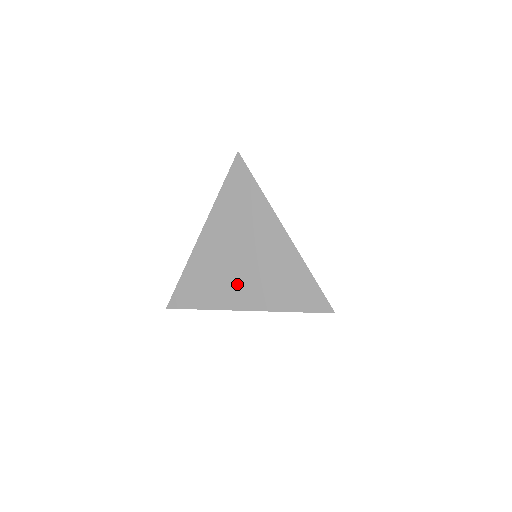
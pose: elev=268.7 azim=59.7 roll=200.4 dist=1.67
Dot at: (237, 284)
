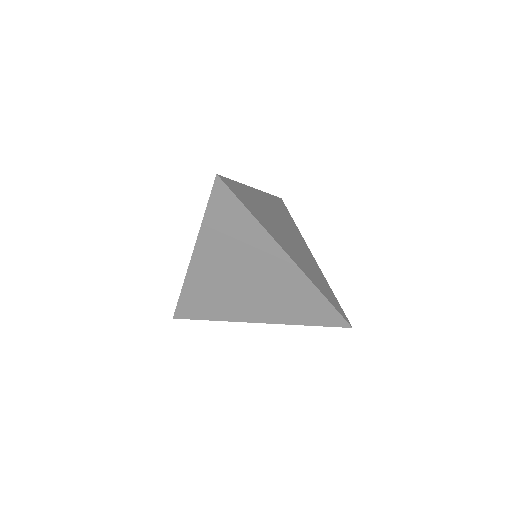
Dot at: (244, 302)
